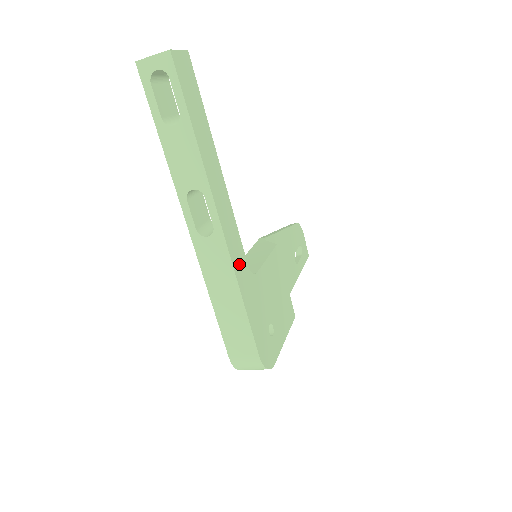
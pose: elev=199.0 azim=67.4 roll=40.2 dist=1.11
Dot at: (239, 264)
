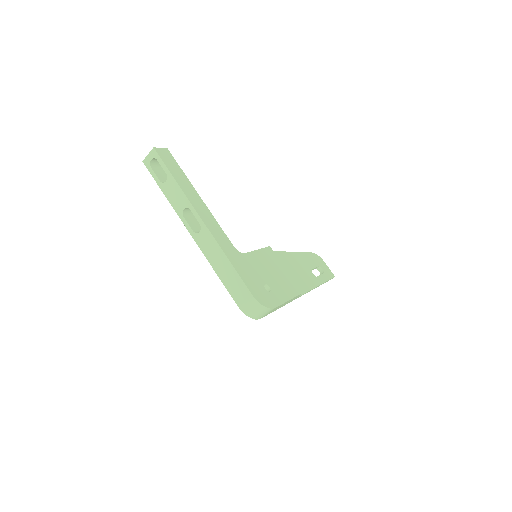
Dot at: (224, 243)
